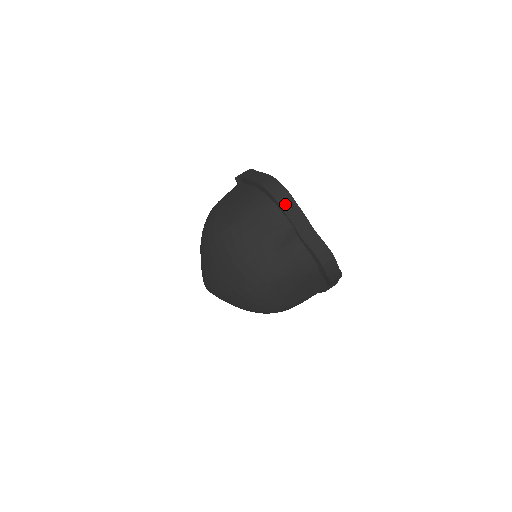
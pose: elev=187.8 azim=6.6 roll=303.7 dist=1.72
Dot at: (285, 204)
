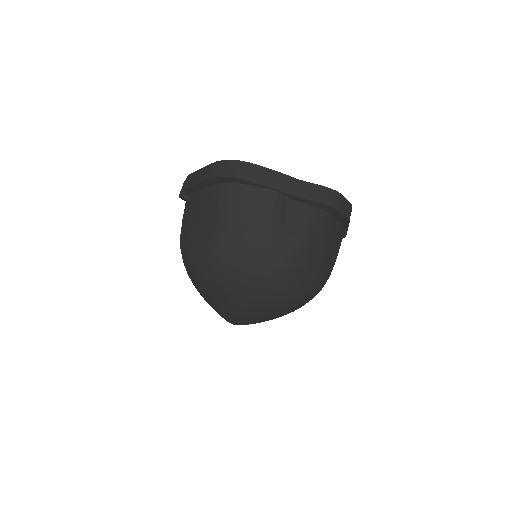
Dot at: (254, 176)
